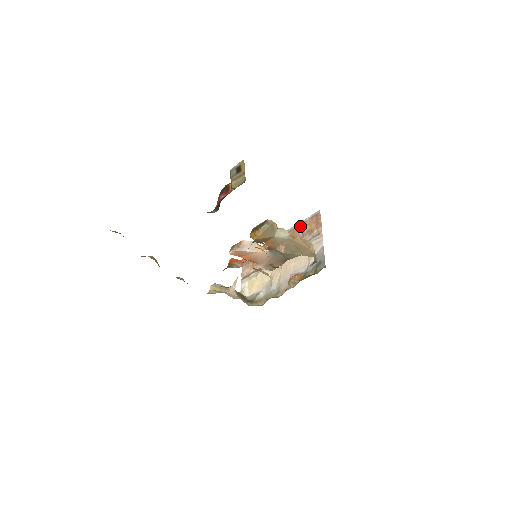
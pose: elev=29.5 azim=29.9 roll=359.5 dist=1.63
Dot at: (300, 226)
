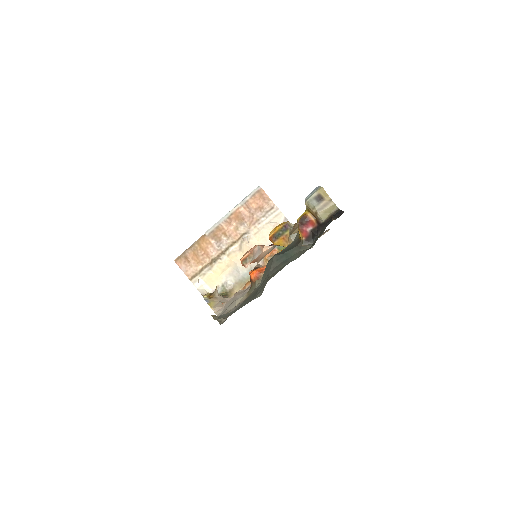
Dot at: (242, 207)
